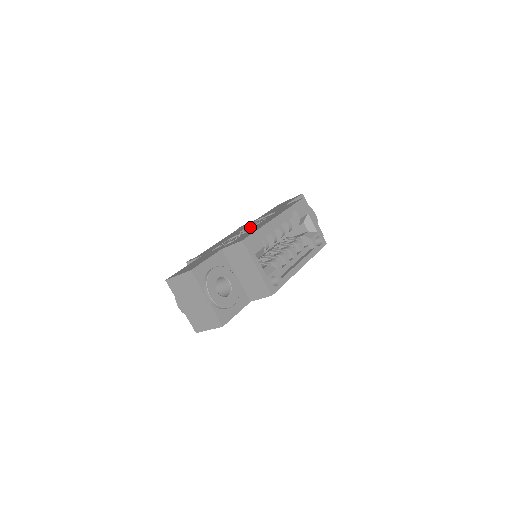
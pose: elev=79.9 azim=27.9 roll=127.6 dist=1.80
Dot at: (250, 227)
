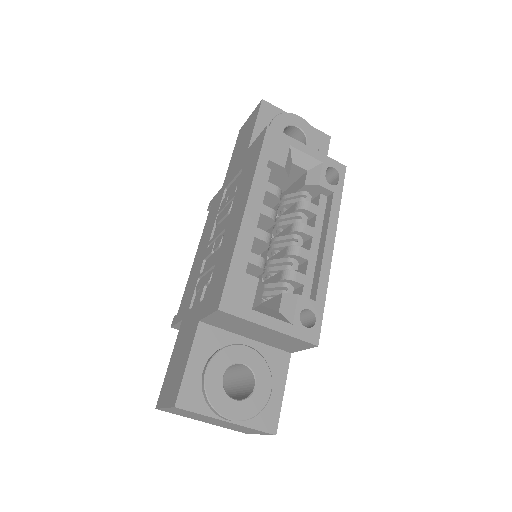
Dot at: (220, 222)
